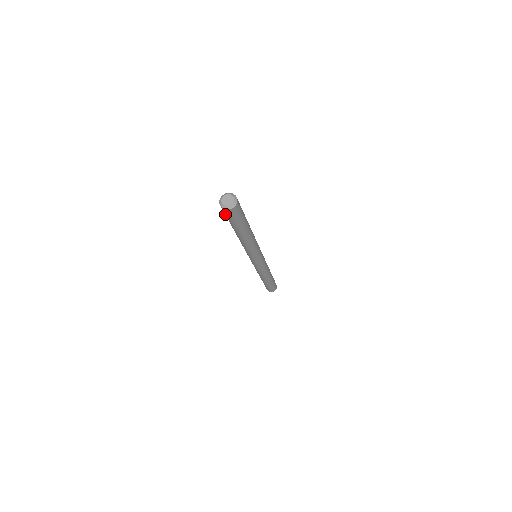
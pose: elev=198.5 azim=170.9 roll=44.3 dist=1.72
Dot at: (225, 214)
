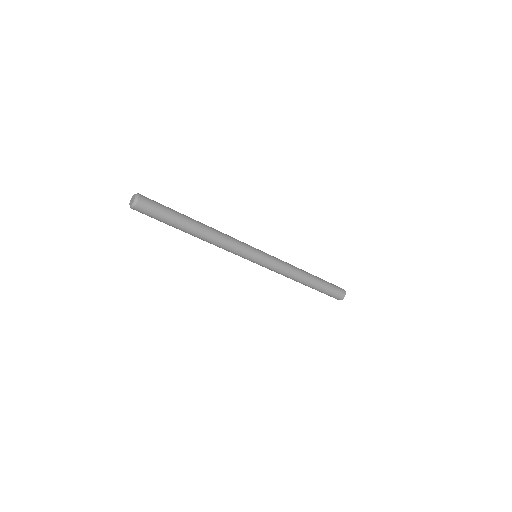
Dot at: (148, 214)
